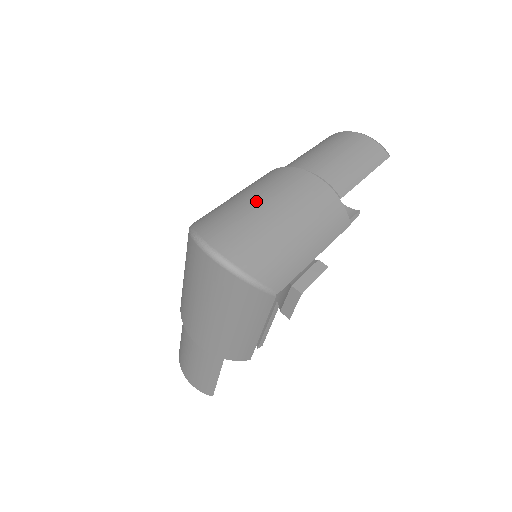
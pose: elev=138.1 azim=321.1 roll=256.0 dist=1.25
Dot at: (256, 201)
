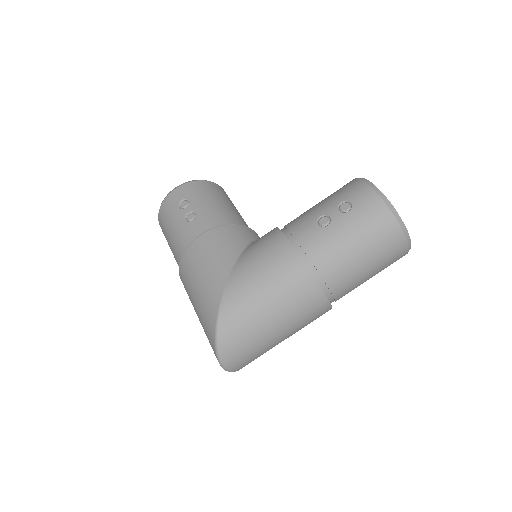
Dot at: (272, 328)
